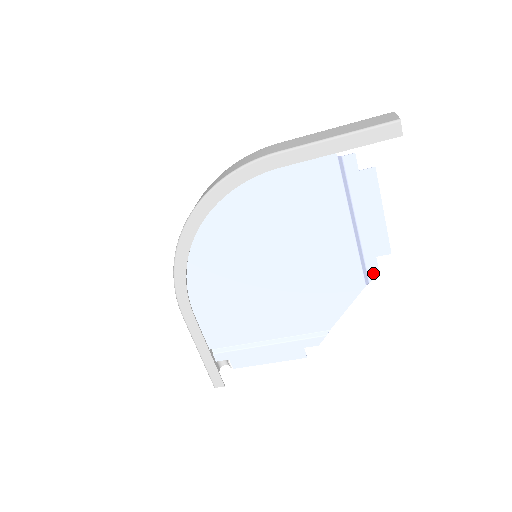
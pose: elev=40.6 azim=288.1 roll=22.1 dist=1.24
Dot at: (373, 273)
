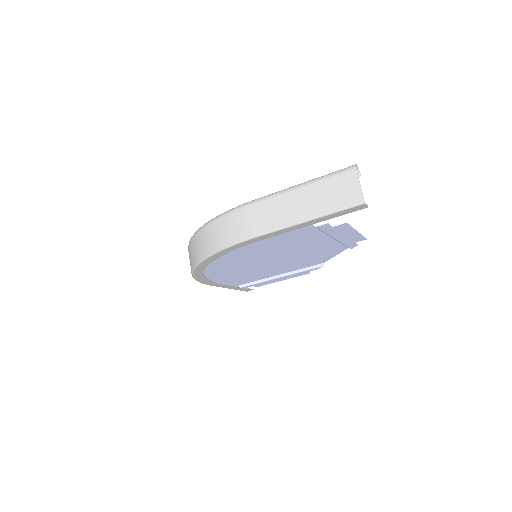
Dot at: (353, 246)
